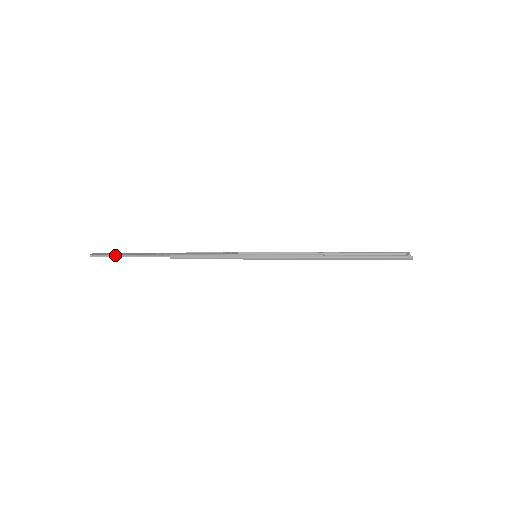
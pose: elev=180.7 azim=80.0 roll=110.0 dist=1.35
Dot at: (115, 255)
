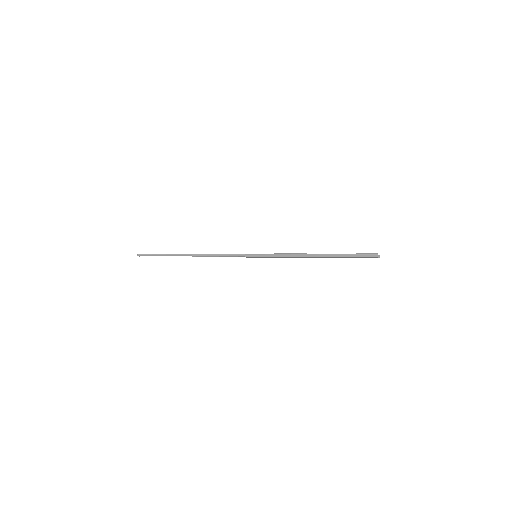
Dot at: (155, 254)
